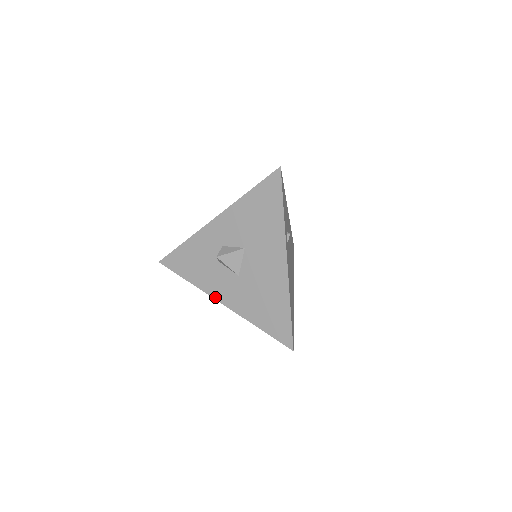
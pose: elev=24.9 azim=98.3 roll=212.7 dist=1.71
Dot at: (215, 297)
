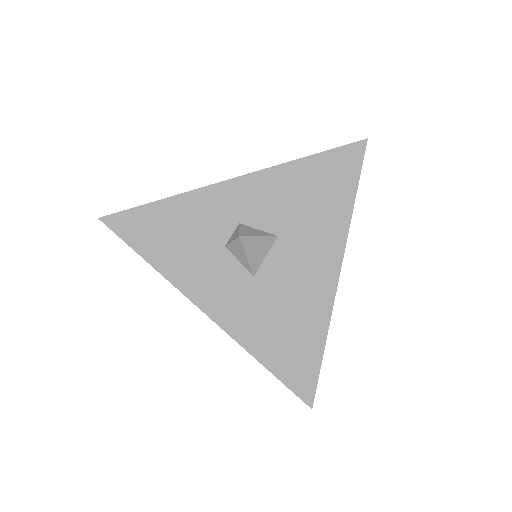
Dot at: (198, 303)
